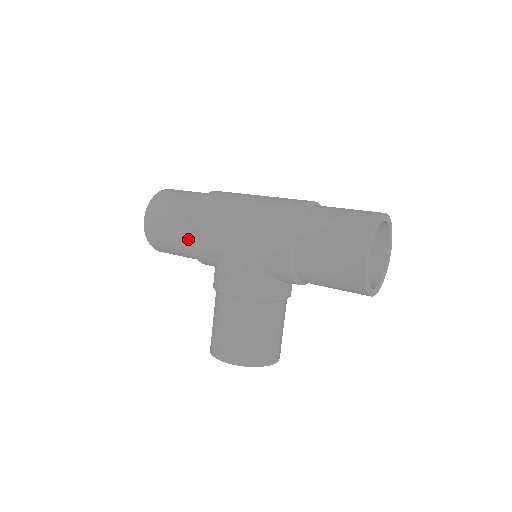
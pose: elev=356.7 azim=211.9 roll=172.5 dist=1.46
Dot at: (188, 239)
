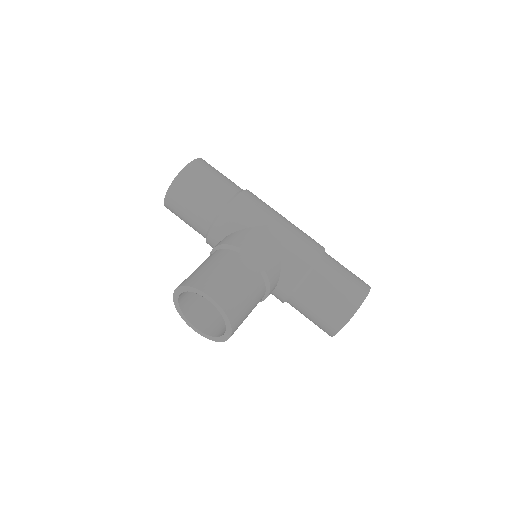
Dot at: (227, 200)
